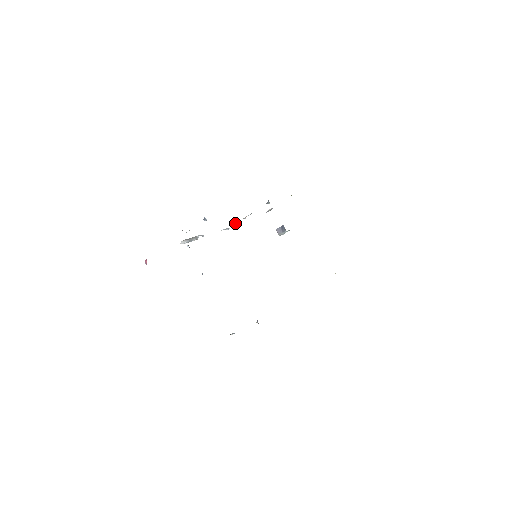
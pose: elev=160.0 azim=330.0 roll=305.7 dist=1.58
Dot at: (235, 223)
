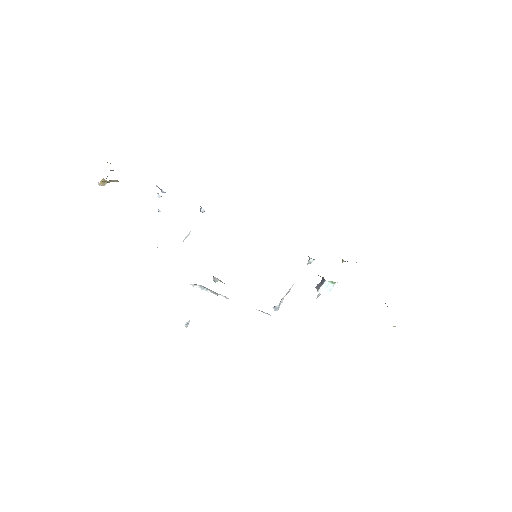
Dot at: (277, 306)
